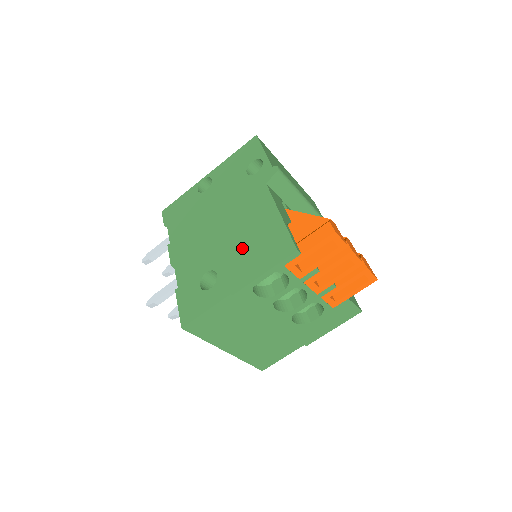
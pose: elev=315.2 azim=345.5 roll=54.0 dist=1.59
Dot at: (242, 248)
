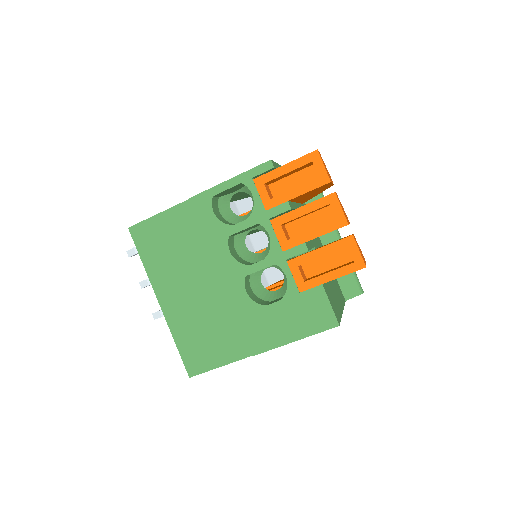
Dot at: occluded
